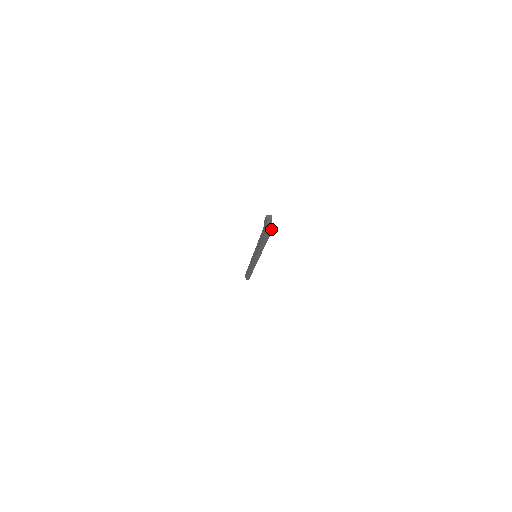
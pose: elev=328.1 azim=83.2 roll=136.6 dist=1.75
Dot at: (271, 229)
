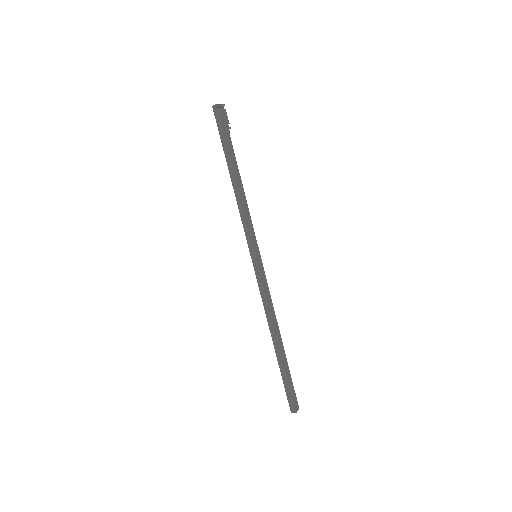
Dot at: (215, 106)
